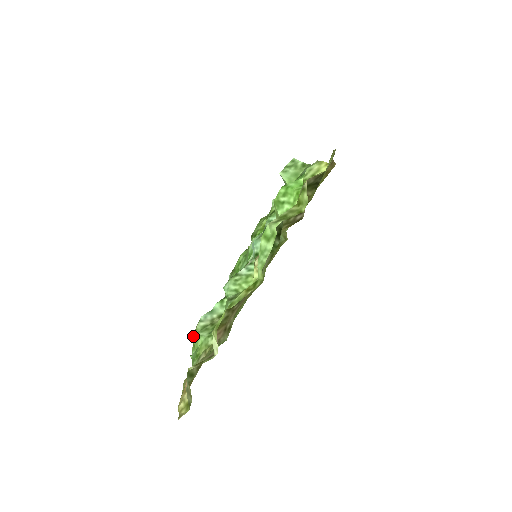
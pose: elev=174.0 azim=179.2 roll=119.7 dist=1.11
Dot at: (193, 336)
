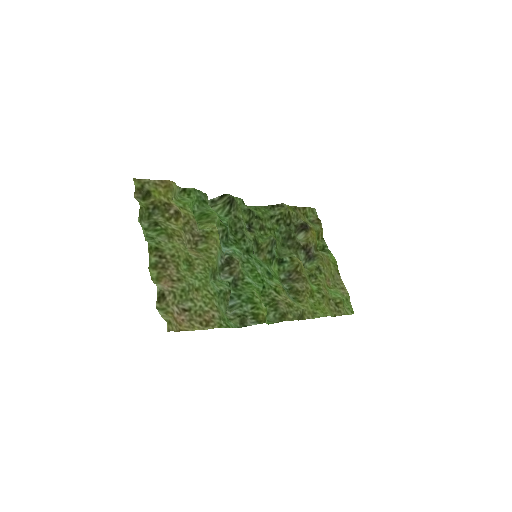
Dot at: (226, 316)
